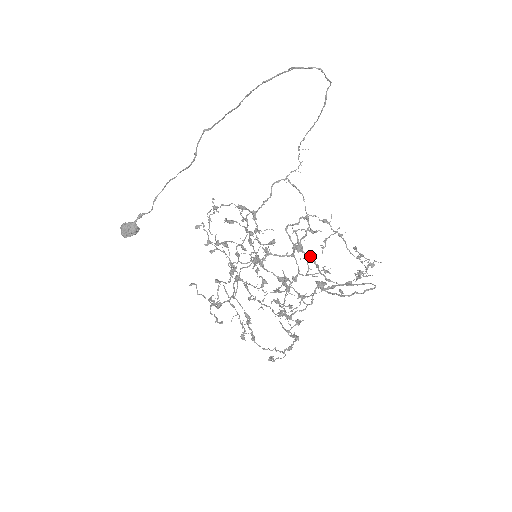
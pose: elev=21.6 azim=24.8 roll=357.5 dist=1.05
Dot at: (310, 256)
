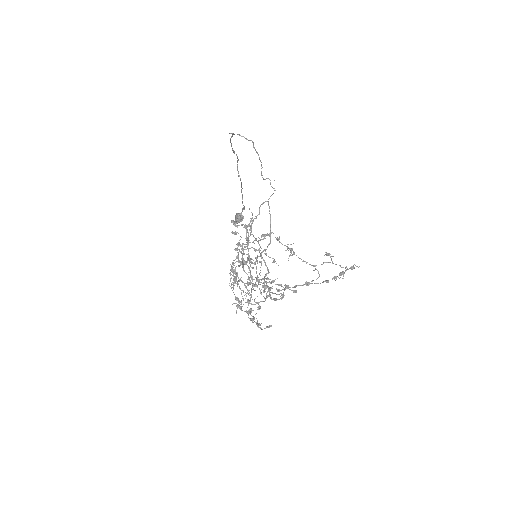
Dot at: (266, 265)
